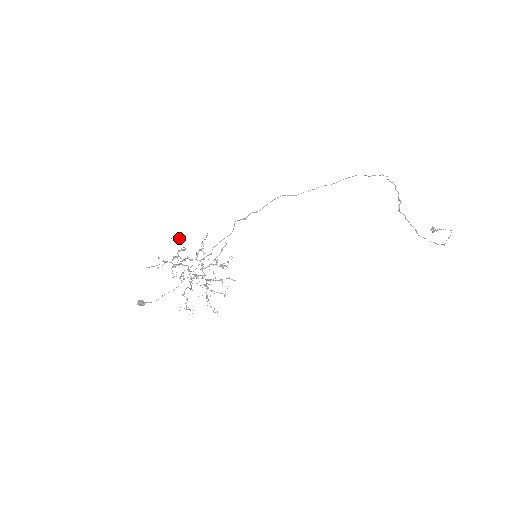
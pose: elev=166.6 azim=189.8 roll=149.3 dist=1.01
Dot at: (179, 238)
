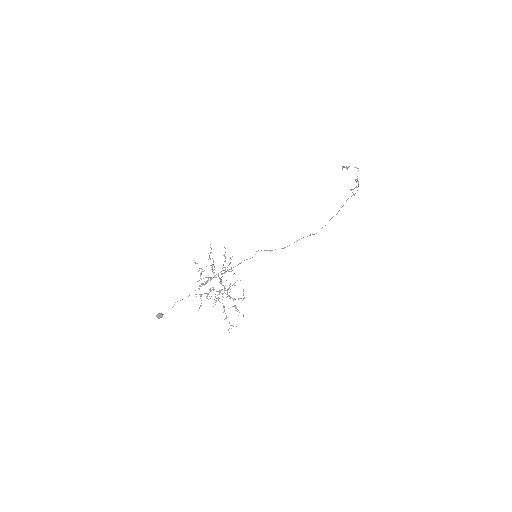
Dot at: (195, 263)
